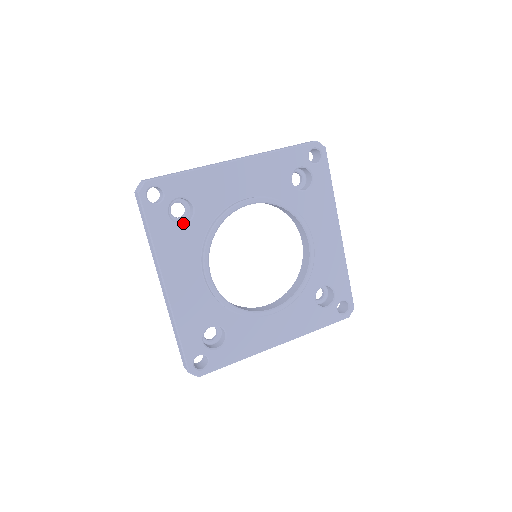
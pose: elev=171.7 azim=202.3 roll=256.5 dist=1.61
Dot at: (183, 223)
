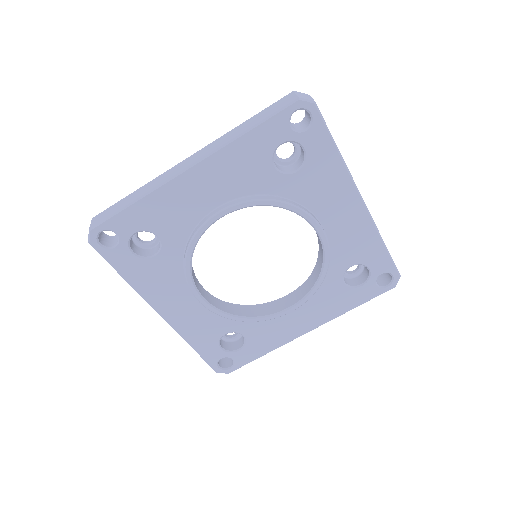
Dot at: (153, 255)
